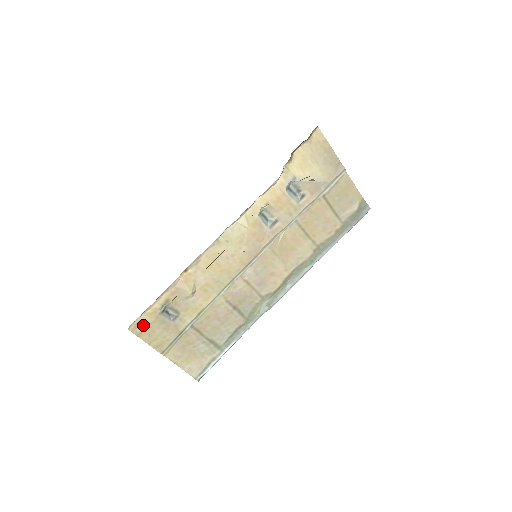
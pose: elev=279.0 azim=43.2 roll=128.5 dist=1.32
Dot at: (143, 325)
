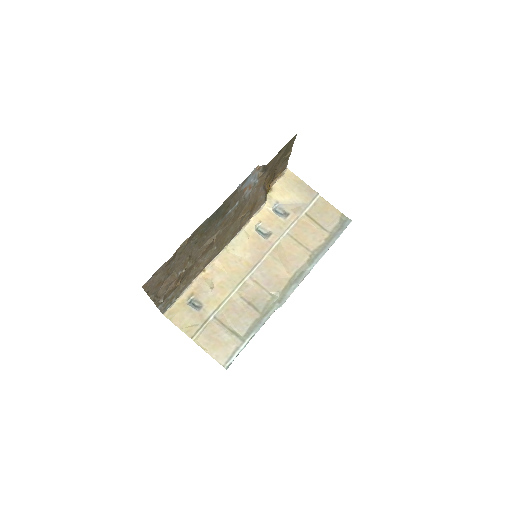
Dot at: (175, 312)
